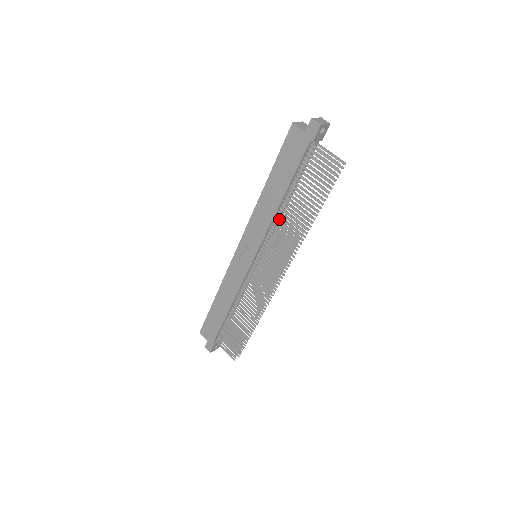
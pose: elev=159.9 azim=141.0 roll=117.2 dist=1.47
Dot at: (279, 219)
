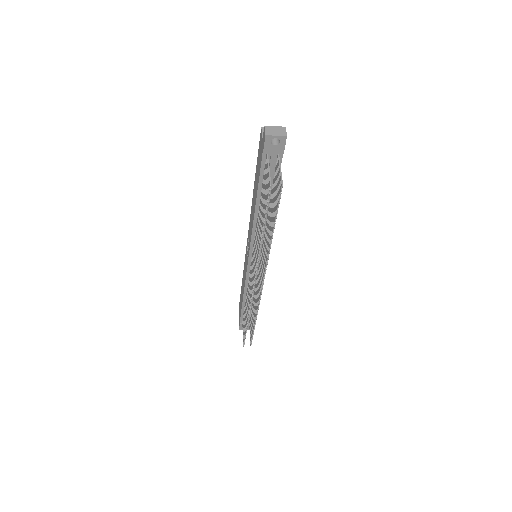
Dot at: occluded
